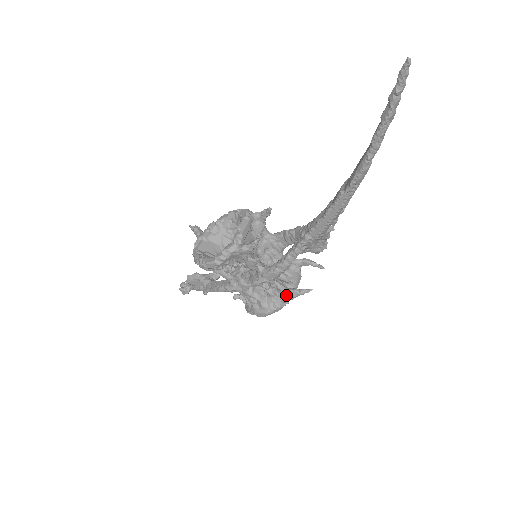
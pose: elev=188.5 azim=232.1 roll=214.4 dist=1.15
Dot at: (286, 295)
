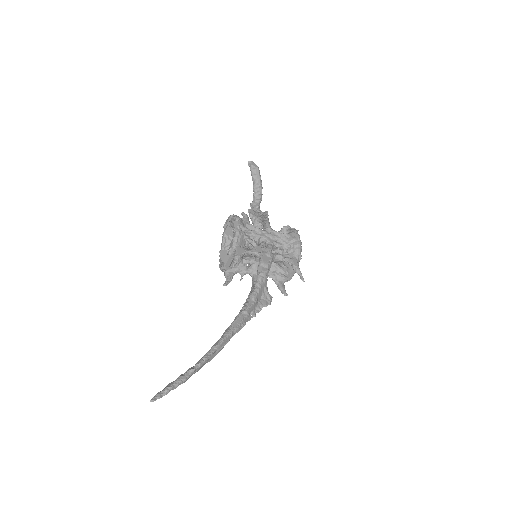
Dot at: (277, 285)
